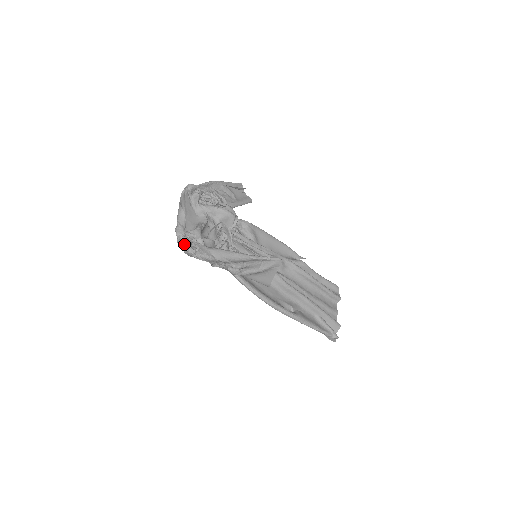
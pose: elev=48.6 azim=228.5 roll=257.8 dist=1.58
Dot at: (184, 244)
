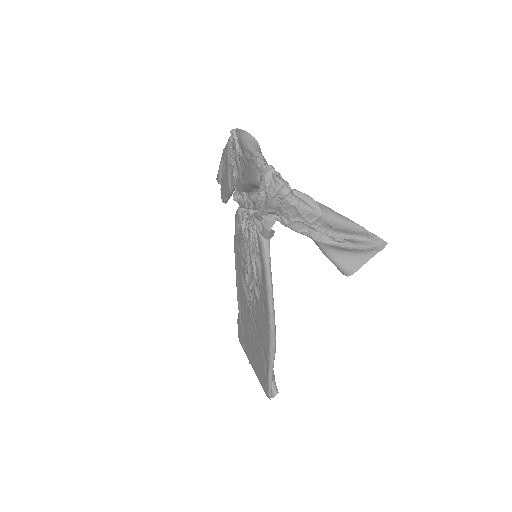
Dot at: (275, 180)
